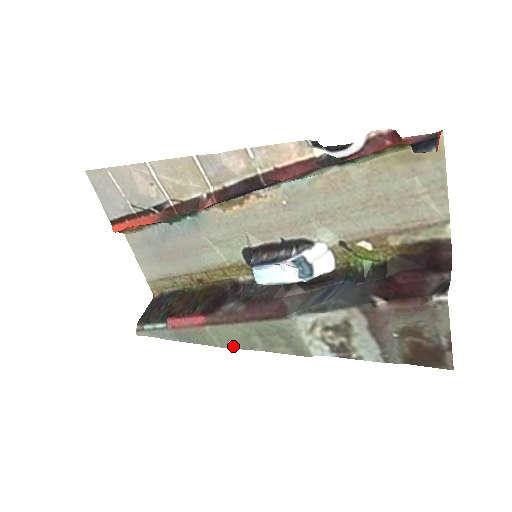
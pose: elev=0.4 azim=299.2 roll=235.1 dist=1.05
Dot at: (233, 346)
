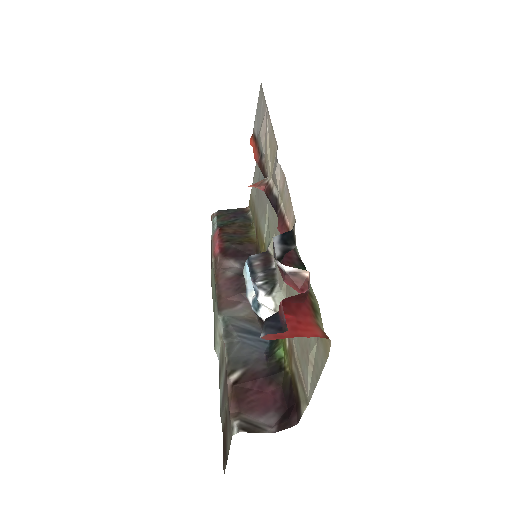
Dot at: (212, 288)
